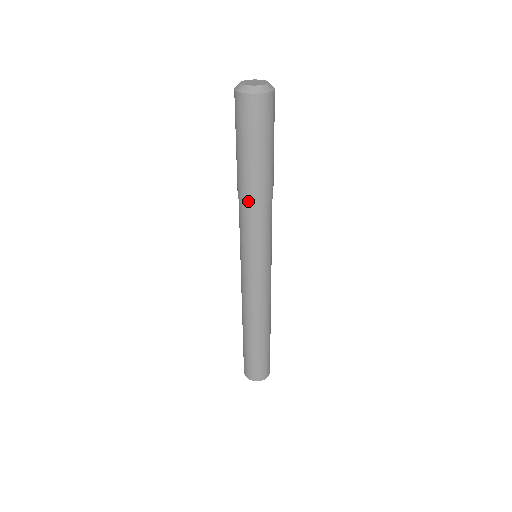
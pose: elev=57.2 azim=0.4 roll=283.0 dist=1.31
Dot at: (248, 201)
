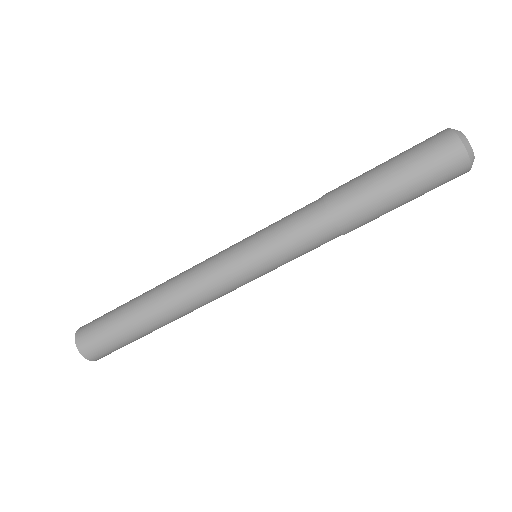
Dot at: (337, 217)
